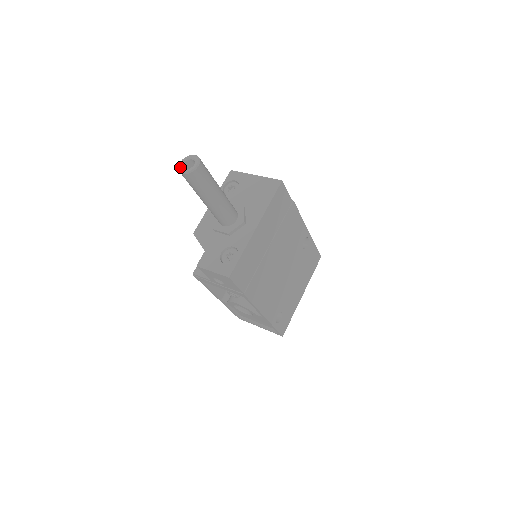
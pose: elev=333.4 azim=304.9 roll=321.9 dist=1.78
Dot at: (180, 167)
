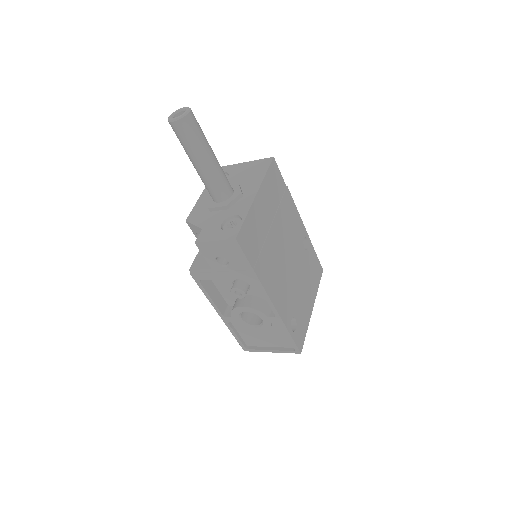
Dot at: (170, 118)
